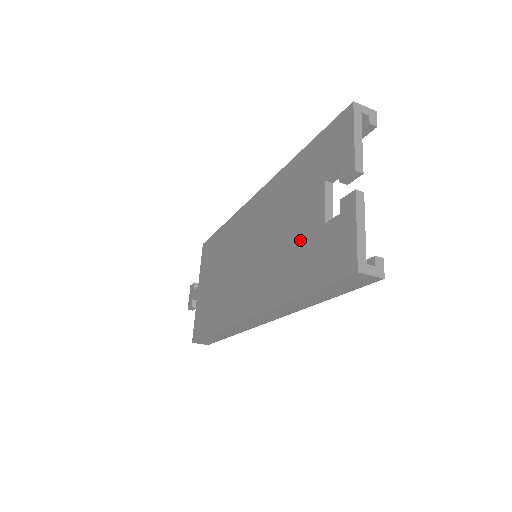
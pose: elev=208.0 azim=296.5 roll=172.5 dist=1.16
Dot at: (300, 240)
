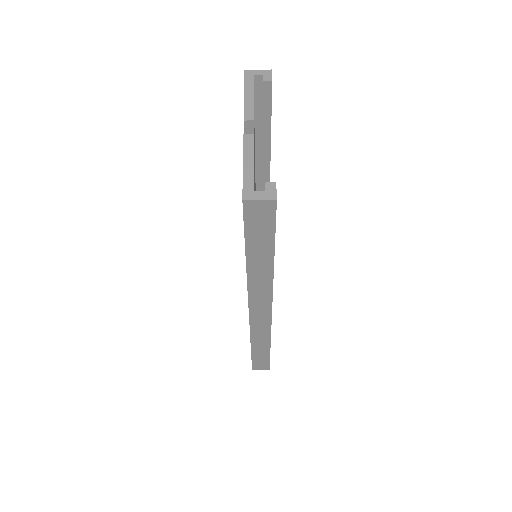
Dot at: occluded
